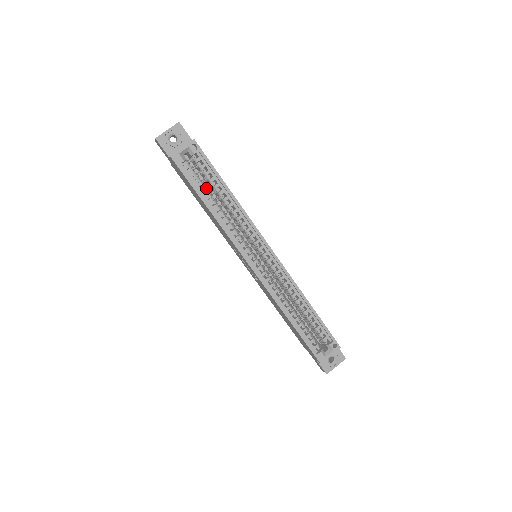
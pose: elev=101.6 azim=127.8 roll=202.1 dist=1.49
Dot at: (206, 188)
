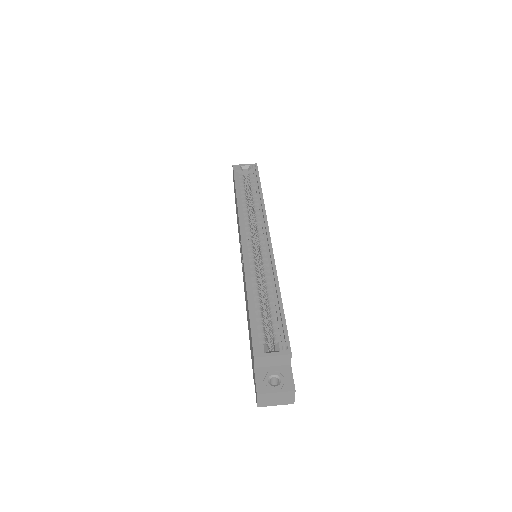
Dot at: occluded
